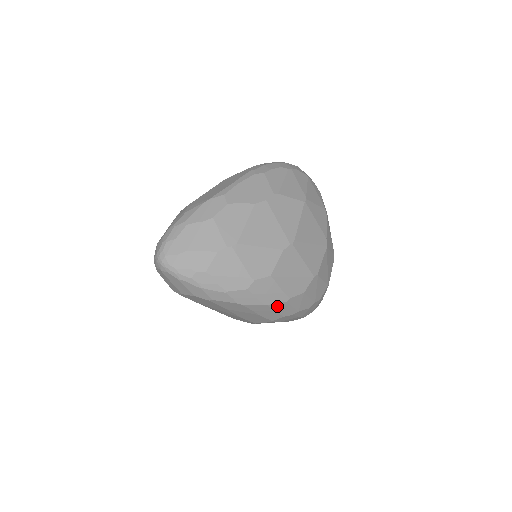
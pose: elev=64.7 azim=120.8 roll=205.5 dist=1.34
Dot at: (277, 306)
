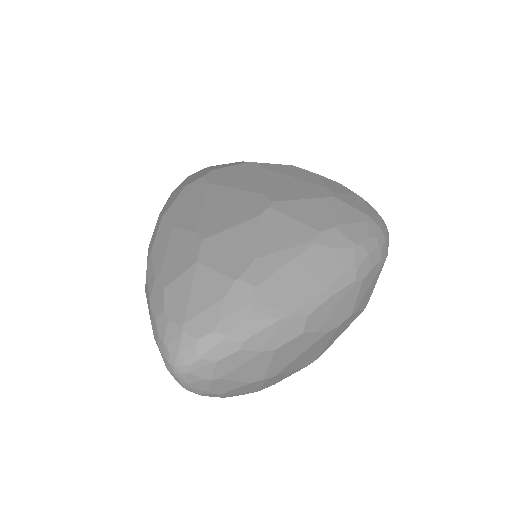
Dot at: occluded
